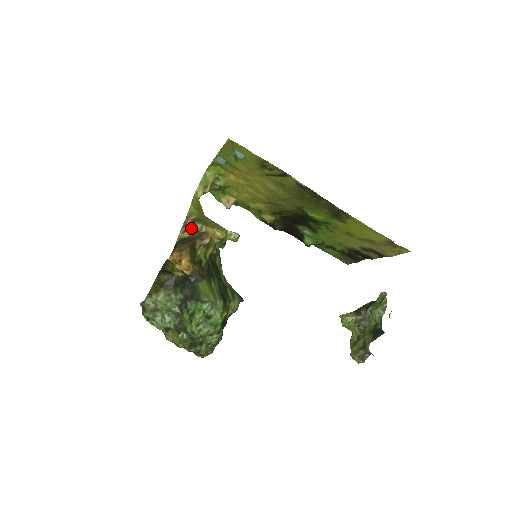
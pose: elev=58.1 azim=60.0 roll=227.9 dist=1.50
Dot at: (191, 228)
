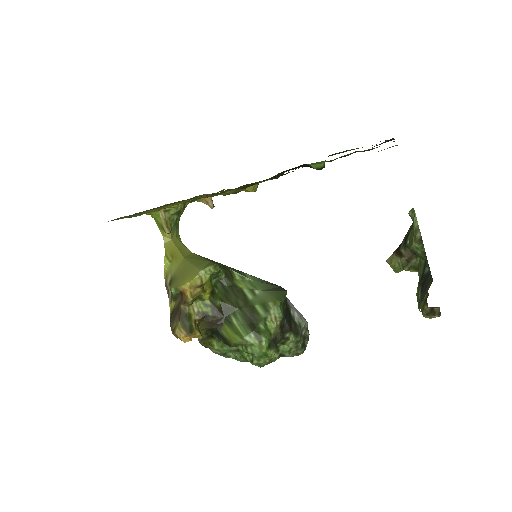
Dot at: (172, 295)
